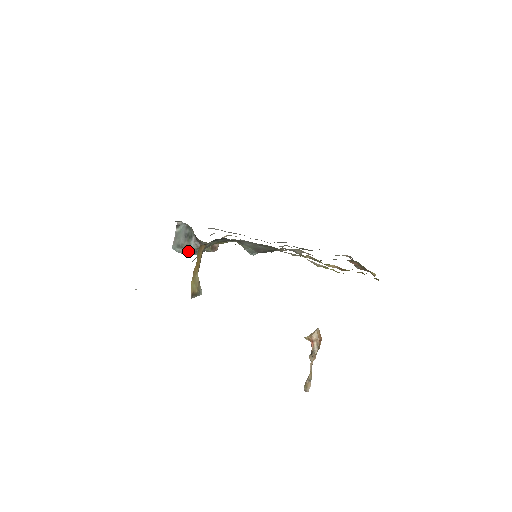
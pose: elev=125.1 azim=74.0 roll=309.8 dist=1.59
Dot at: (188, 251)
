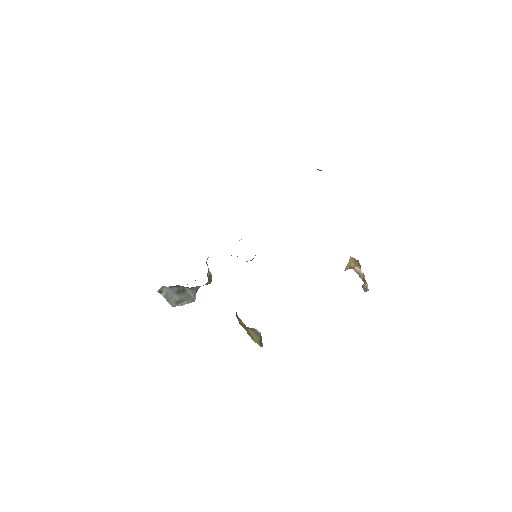
Dot at: (192, 300)
